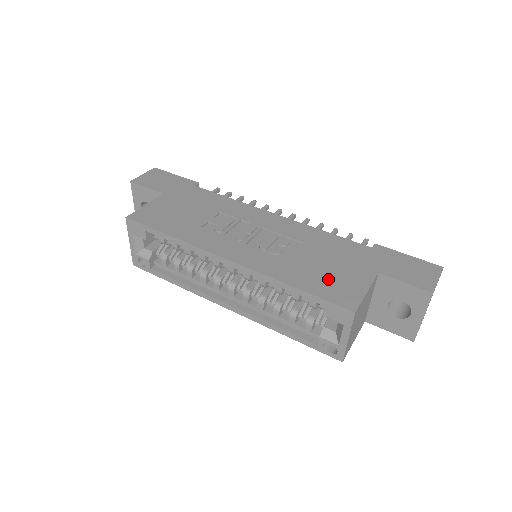
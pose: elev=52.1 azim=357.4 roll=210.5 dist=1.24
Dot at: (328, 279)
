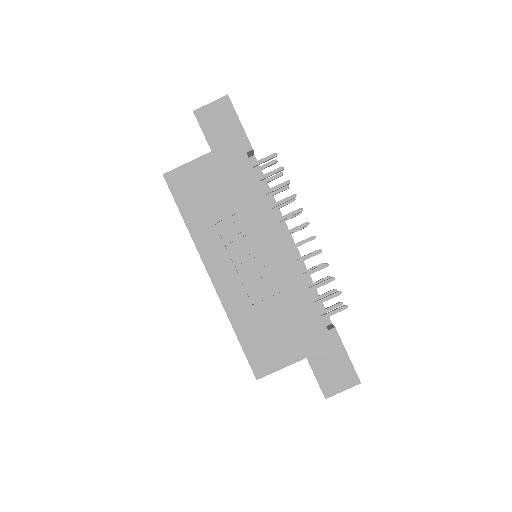
Dot at: (265, 341)
